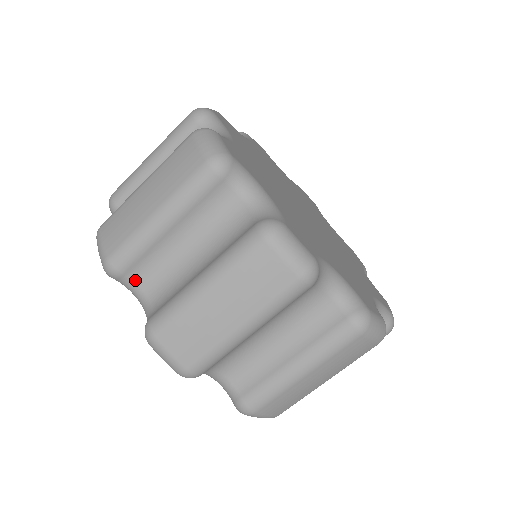
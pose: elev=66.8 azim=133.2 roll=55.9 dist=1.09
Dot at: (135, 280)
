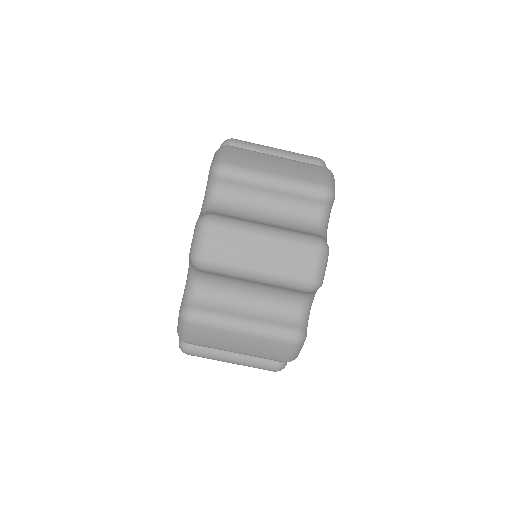
Dot at: (221, 189)
